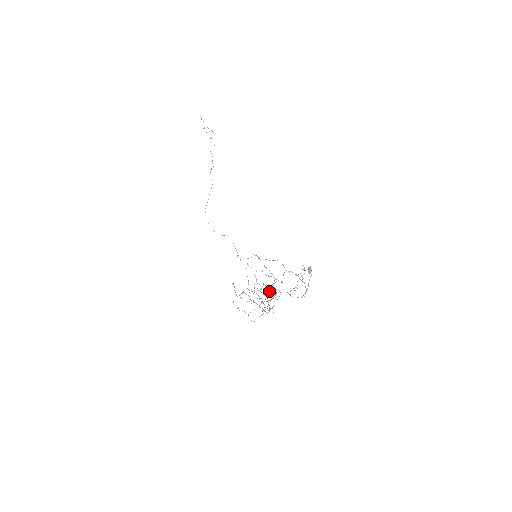
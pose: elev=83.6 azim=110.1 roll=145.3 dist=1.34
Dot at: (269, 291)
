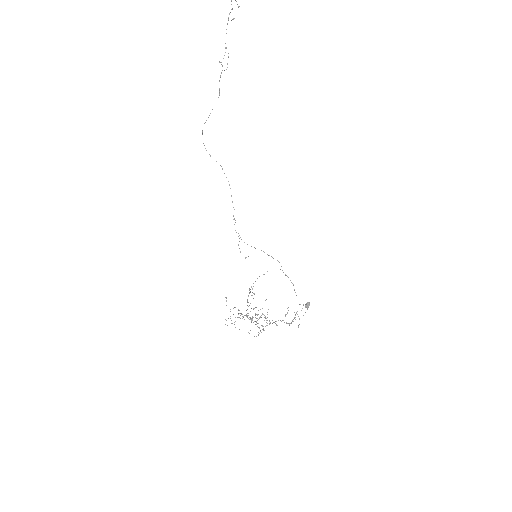
Dot at: (262, 329)
